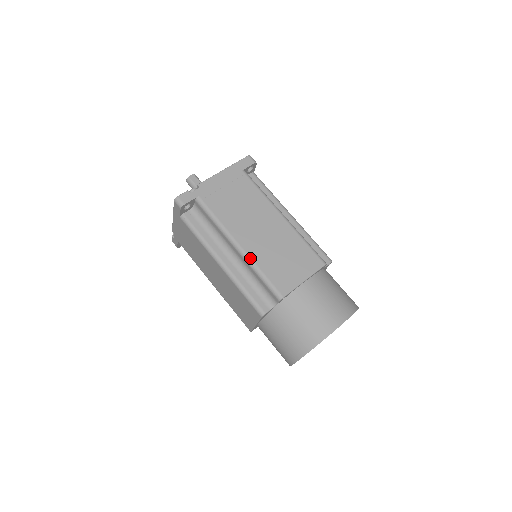
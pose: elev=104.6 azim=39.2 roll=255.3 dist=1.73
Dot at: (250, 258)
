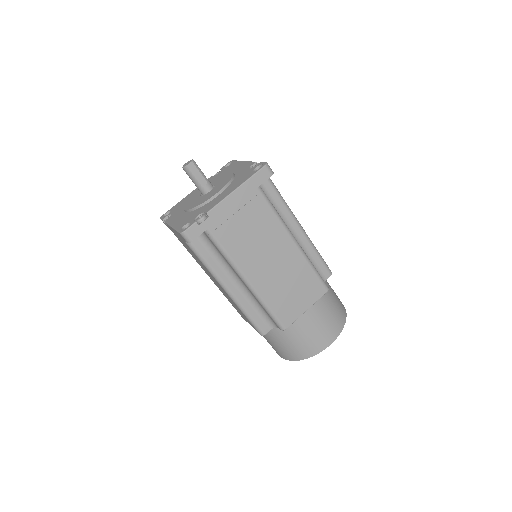
Dot at: (259, 294)
